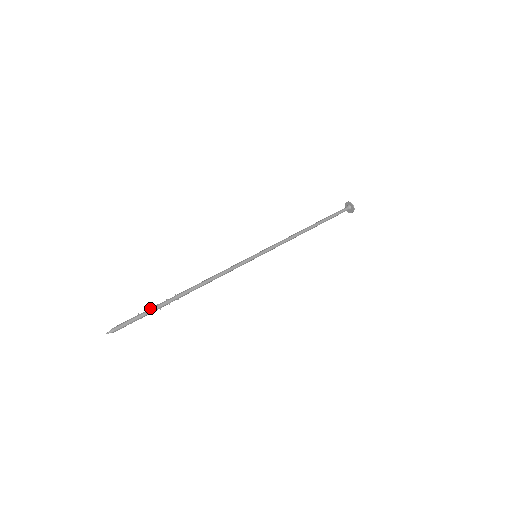
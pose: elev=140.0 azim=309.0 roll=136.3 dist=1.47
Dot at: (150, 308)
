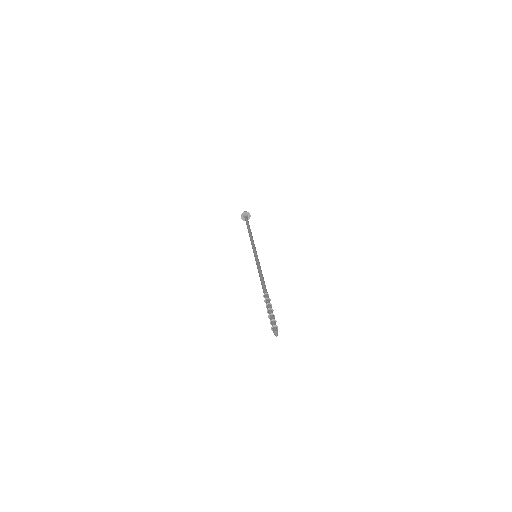
Dot at: (271, 308)
